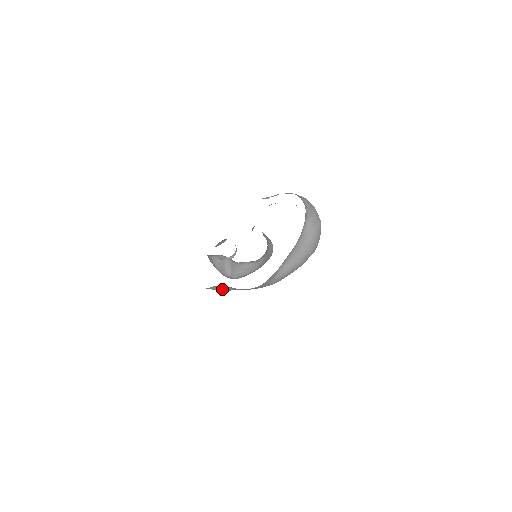
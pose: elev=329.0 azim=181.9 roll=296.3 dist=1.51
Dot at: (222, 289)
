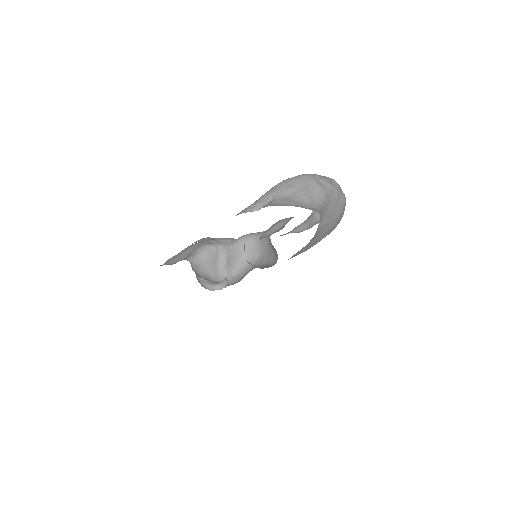
Dot at: occluded
